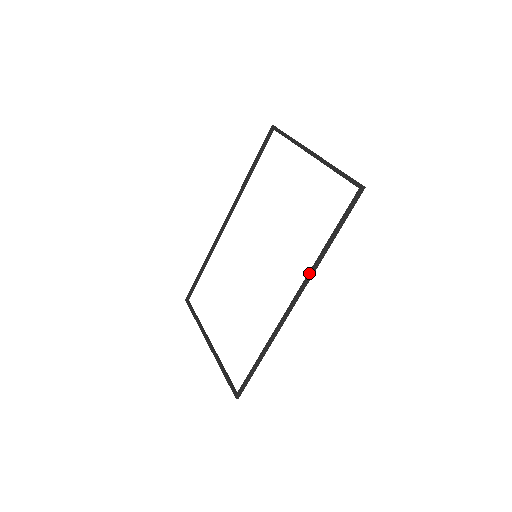
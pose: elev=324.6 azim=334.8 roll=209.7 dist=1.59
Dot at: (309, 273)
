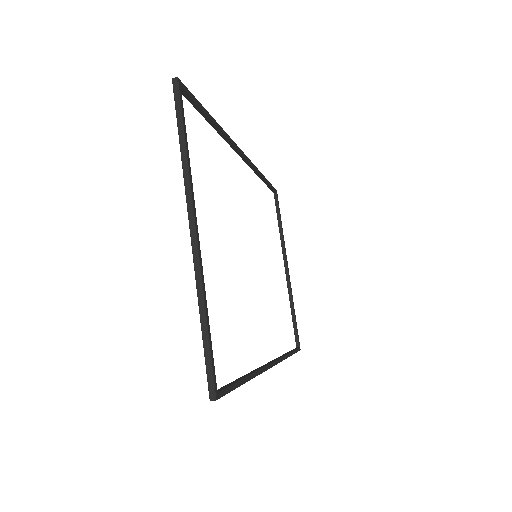
Dot at: occluded
